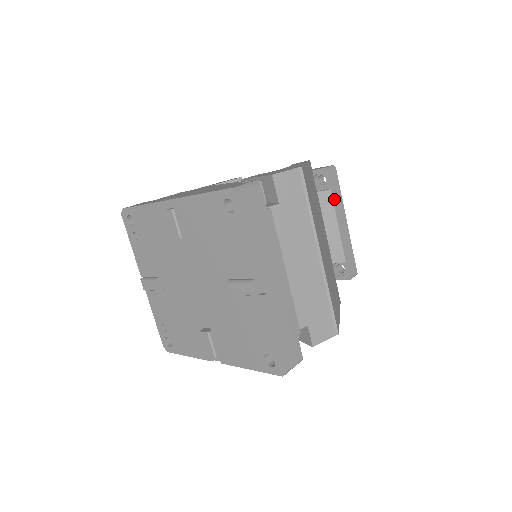
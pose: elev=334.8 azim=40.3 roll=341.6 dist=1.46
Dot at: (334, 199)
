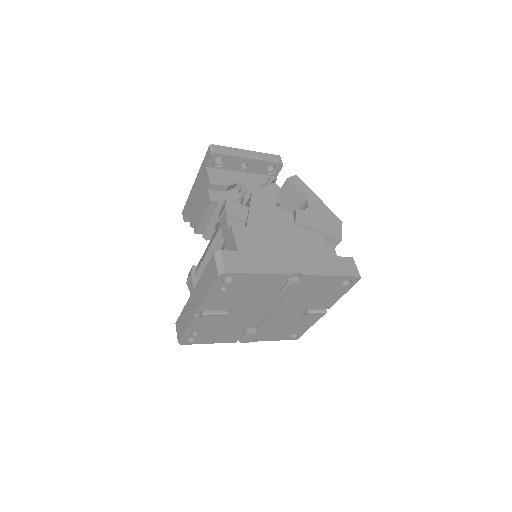
Dot at: occluded
